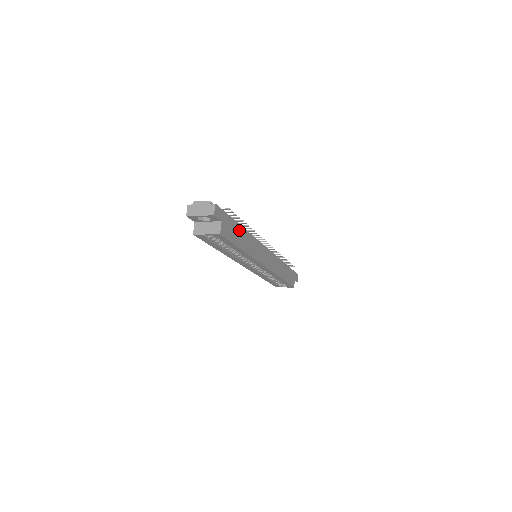
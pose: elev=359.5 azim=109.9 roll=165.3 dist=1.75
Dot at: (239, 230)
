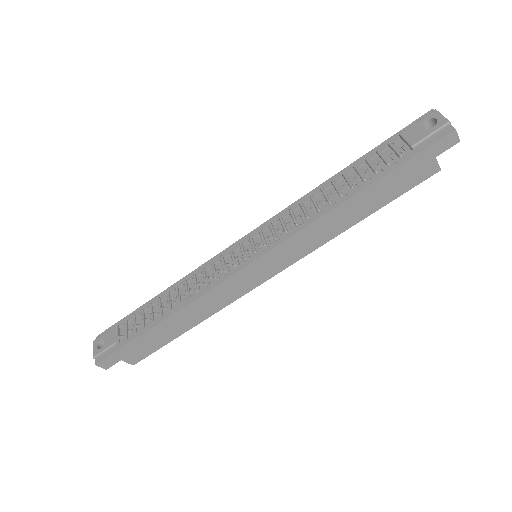
Dot at: (159, 330)
